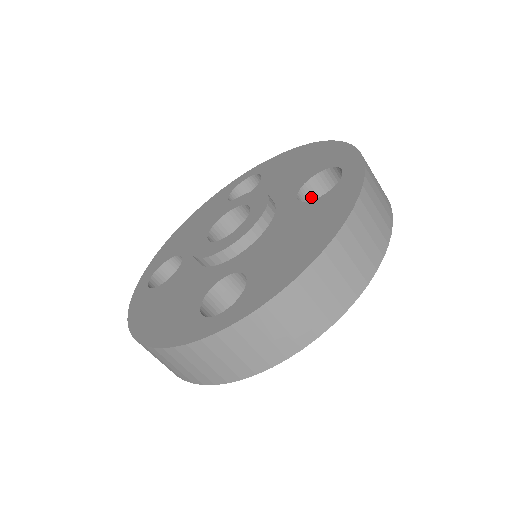
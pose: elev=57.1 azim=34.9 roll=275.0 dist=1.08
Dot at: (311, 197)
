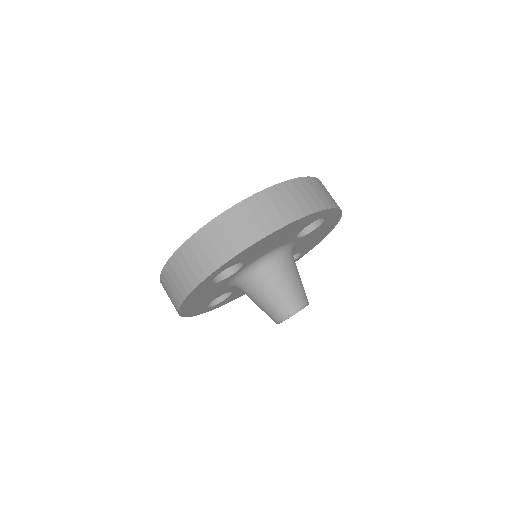
Dot at: occluded
